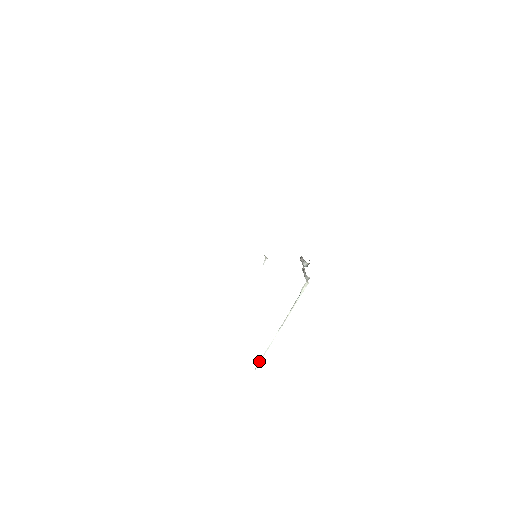
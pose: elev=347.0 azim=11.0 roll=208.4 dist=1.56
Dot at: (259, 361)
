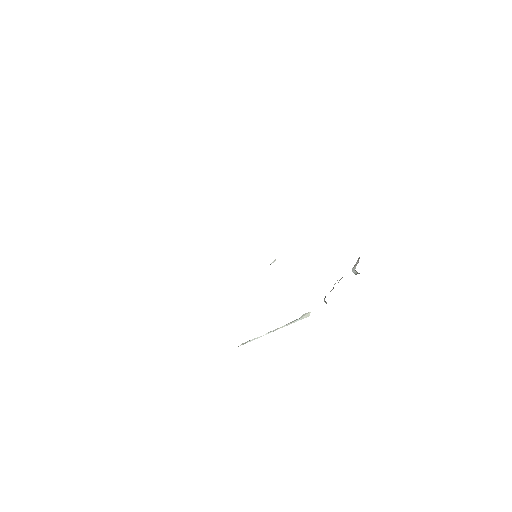
Dot at: (245, 342)
